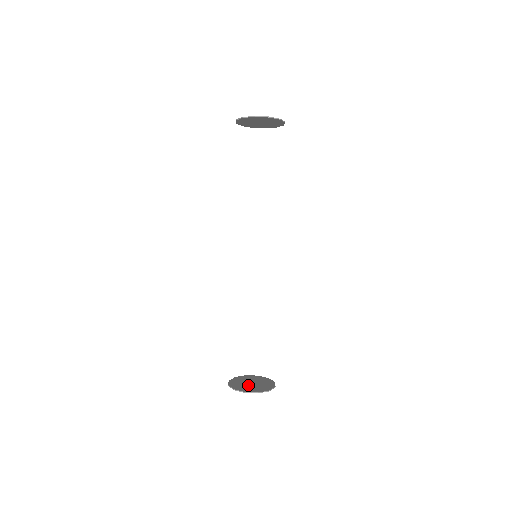
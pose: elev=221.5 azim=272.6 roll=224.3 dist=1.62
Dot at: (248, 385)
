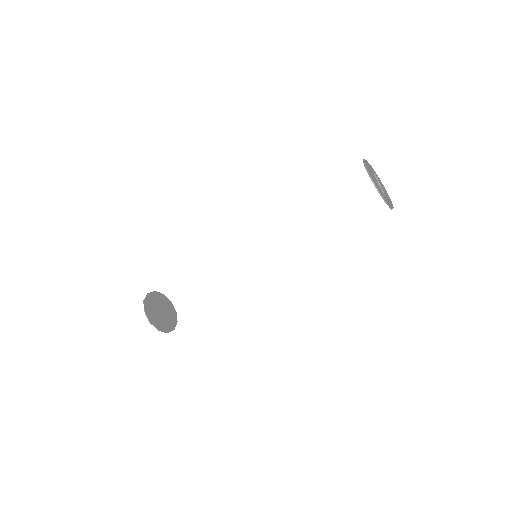
Dot at: (159, 315)
